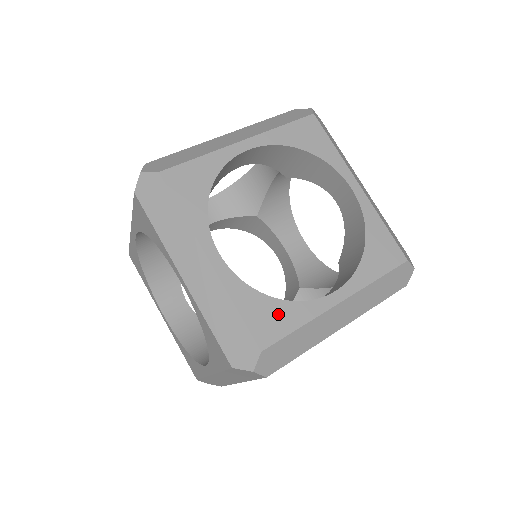
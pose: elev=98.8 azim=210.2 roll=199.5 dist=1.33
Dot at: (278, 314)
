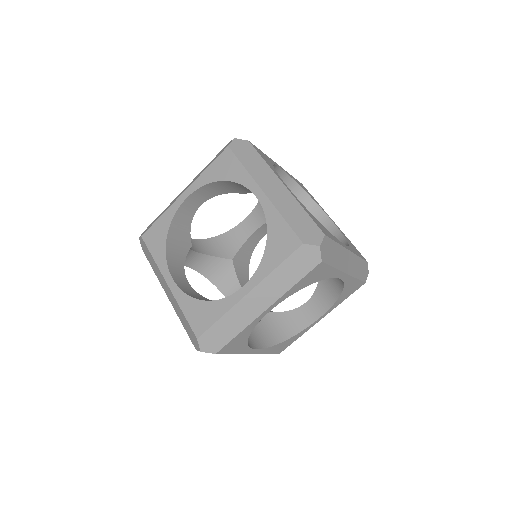
Dot at: (325, 229)
